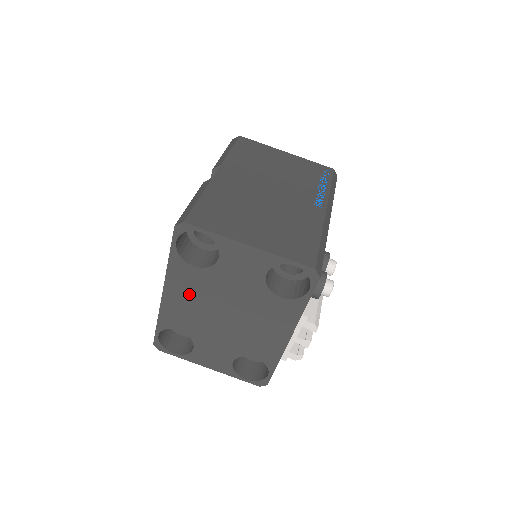
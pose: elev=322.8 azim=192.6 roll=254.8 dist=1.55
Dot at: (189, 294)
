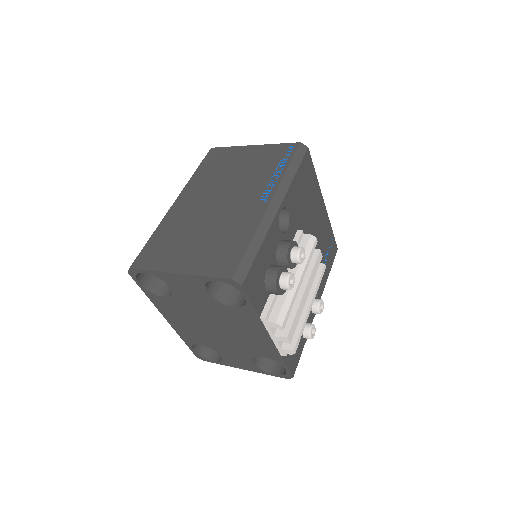
Dot at: (180, 317)
